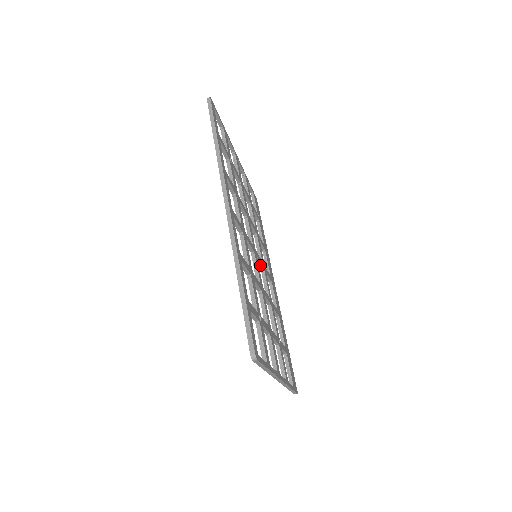
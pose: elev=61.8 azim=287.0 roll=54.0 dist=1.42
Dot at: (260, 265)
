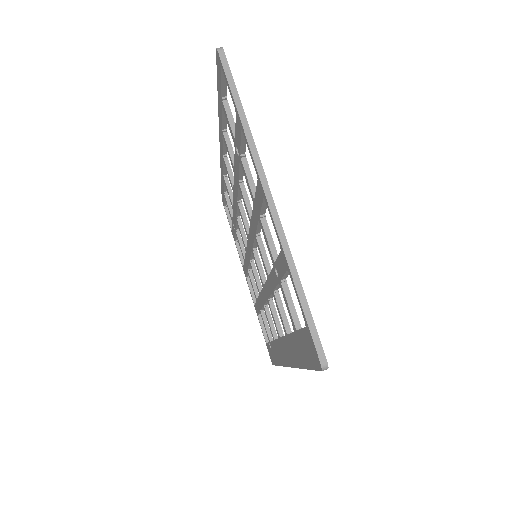
Dot at: (262, 274)
